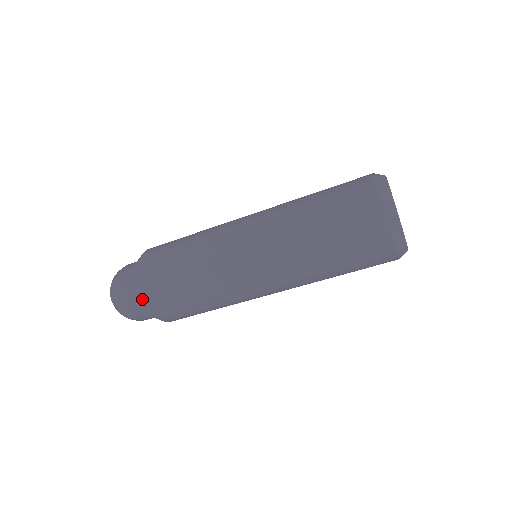
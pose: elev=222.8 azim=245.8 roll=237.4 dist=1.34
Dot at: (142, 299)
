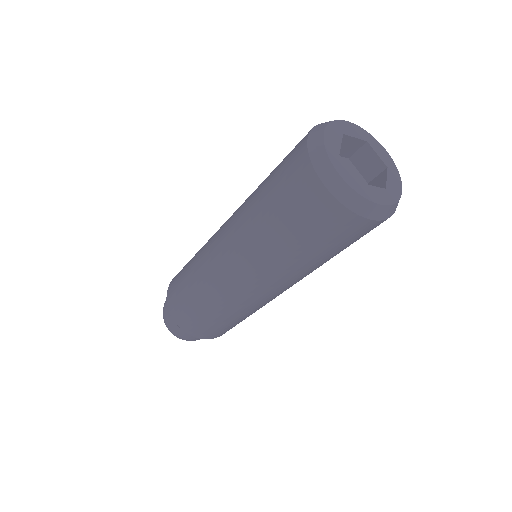
Dot at: occluded
